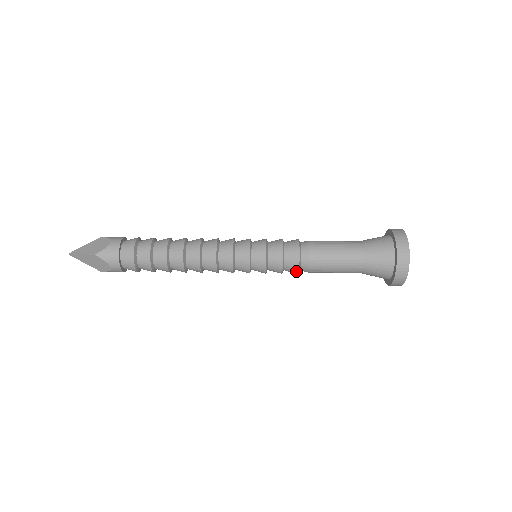
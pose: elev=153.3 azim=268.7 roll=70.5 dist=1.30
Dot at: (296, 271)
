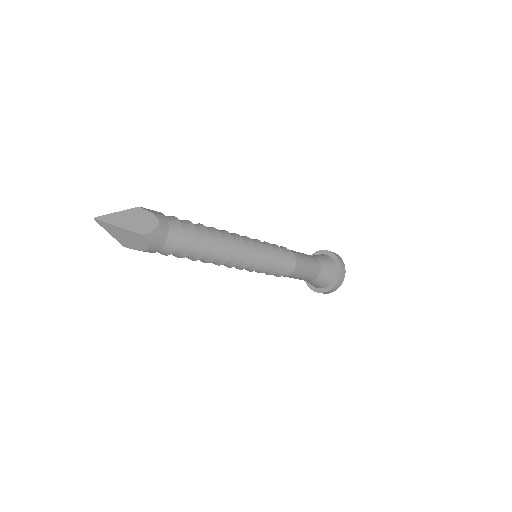
Dot at: (290, 259)
